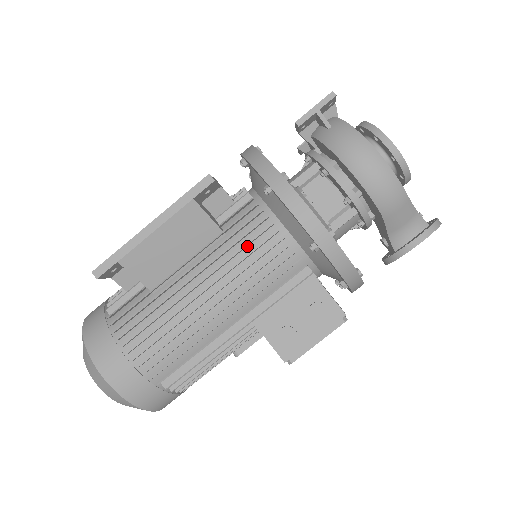
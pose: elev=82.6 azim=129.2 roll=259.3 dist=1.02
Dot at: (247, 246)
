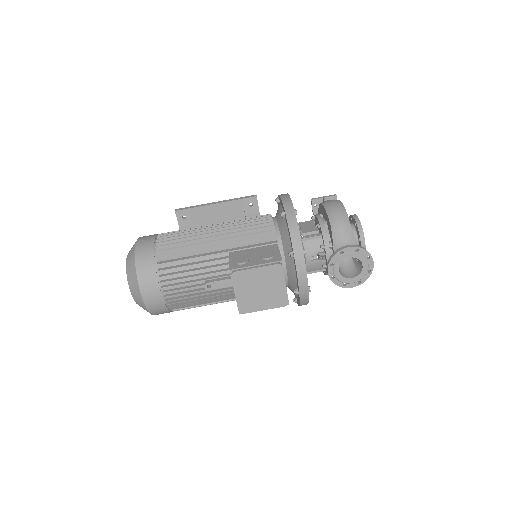
Dot at: occluded
